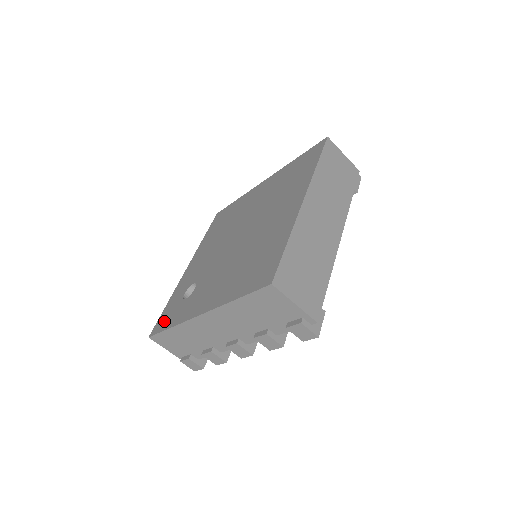
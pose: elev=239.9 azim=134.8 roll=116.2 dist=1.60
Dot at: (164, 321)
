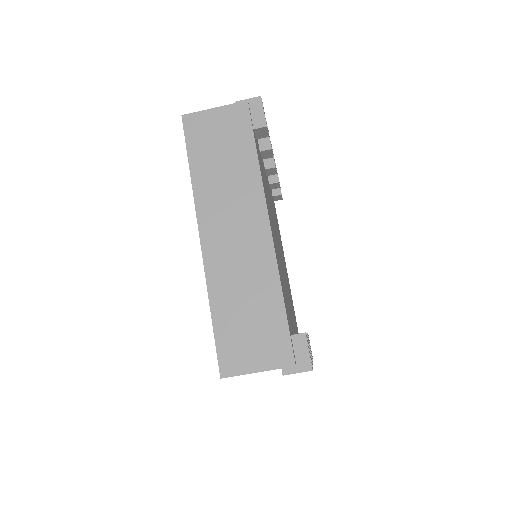
Dot at: occluded
